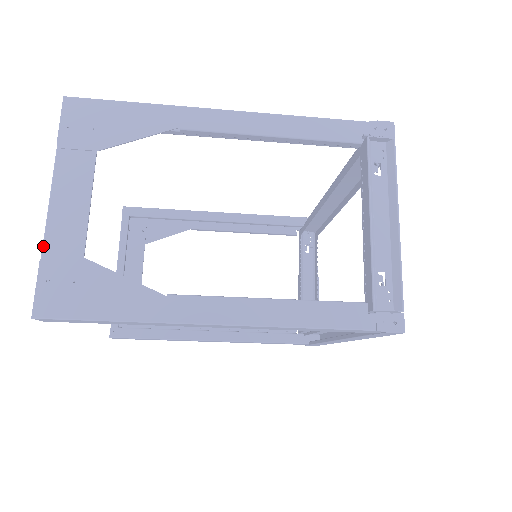
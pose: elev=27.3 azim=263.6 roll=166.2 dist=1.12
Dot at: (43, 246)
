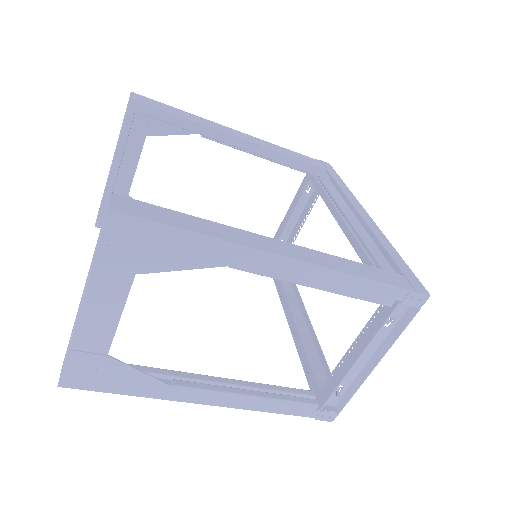
Dot at: (71, 342)
